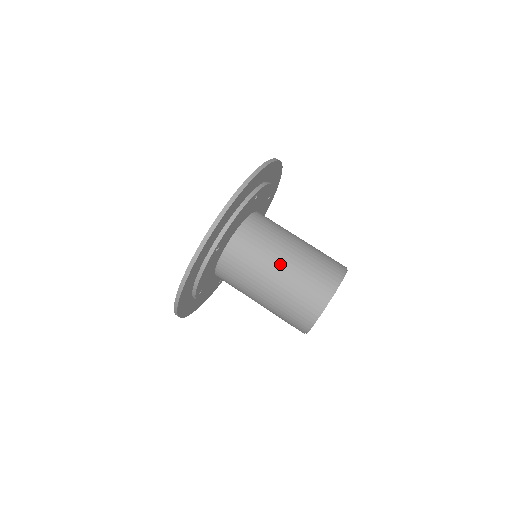
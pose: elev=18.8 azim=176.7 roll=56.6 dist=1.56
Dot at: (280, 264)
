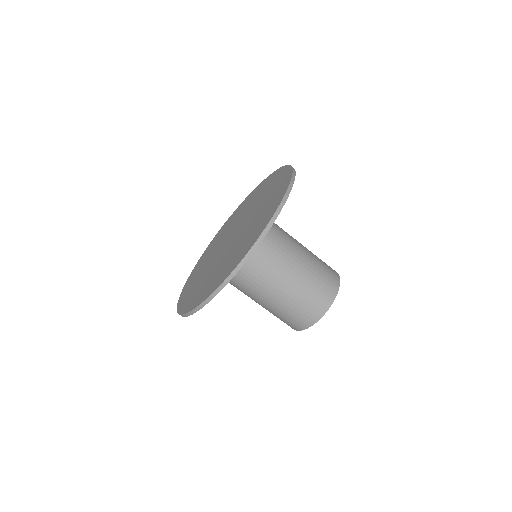
Dot at: (298, 259)
